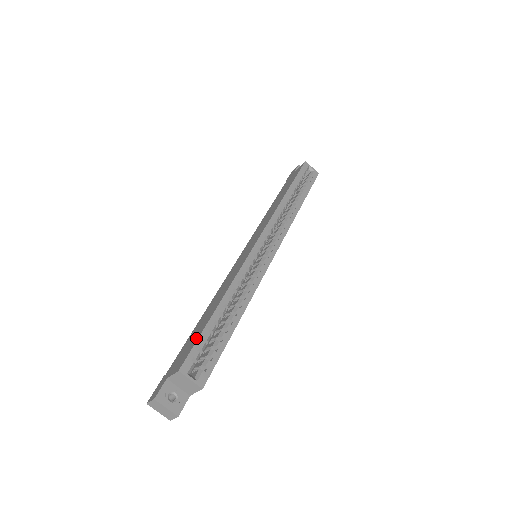
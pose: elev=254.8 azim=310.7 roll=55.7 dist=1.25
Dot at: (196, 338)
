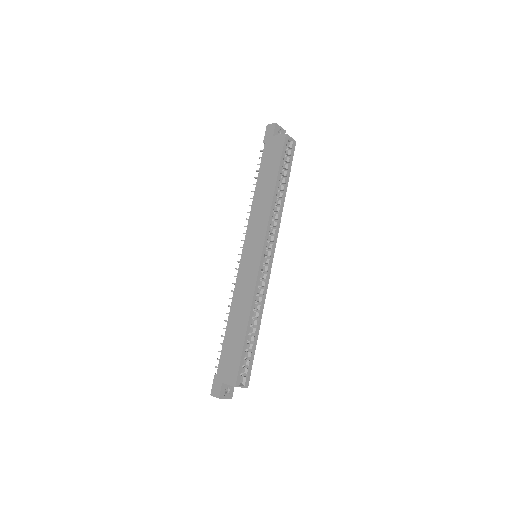
Dot at: (238, 357)
